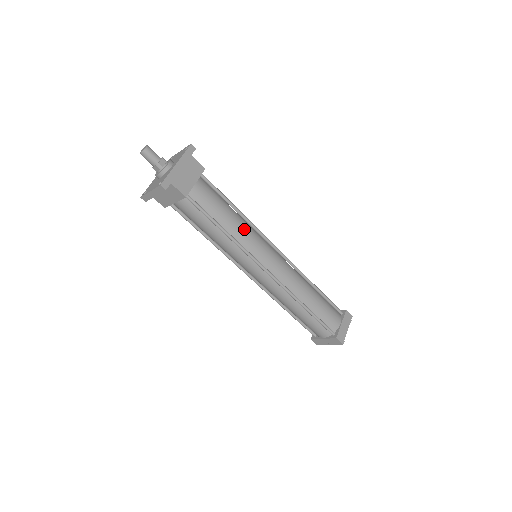
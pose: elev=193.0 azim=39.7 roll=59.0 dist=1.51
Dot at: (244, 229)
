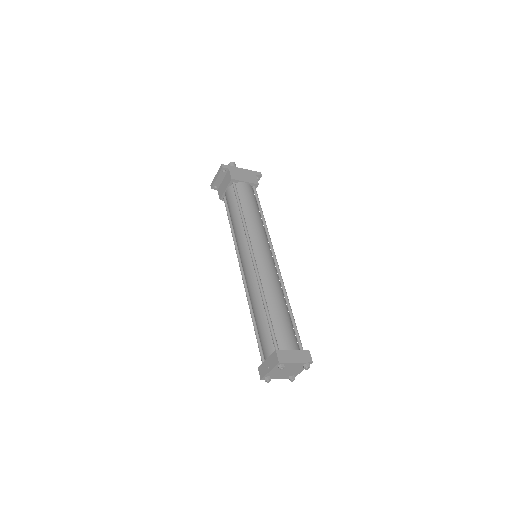
Dot at: (257, 223)
